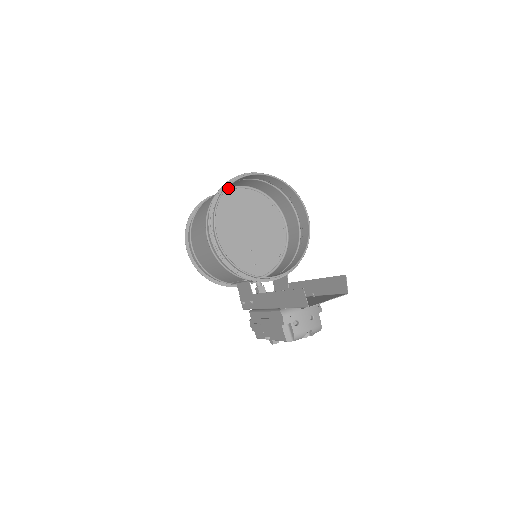
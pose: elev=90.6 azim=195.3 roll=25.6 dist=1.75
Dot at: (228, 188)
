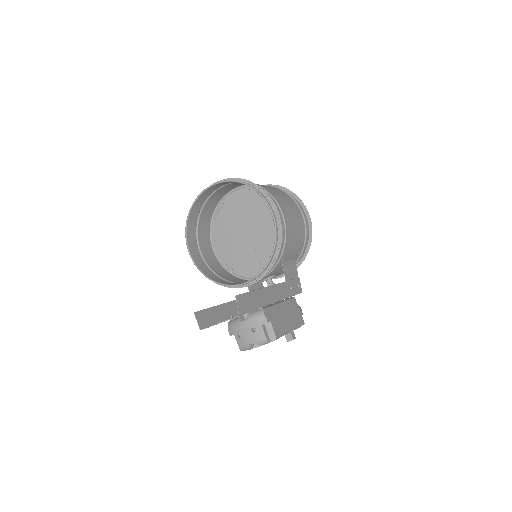
Dot at: (228, 192)
